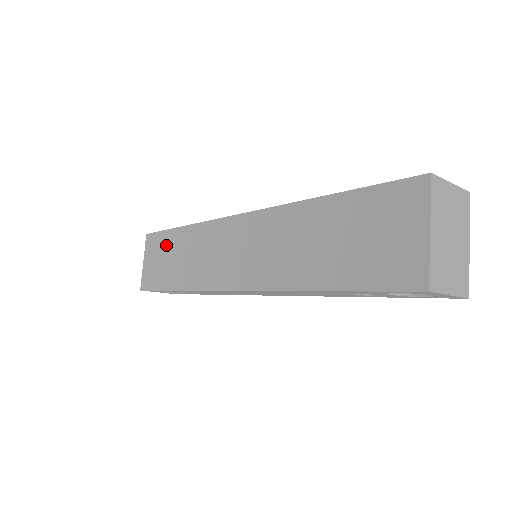
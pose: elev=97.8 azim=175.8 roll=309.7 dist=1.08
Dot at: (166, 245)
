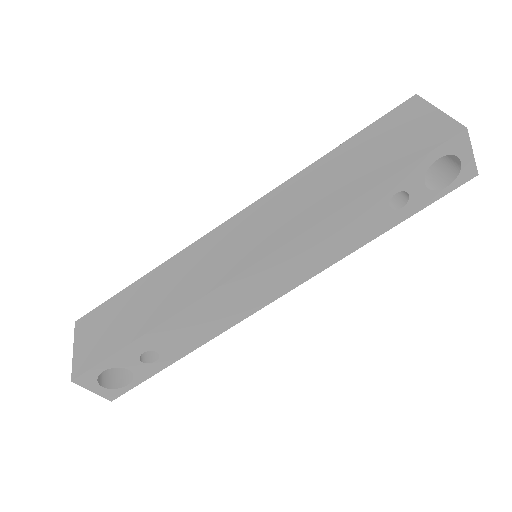
Dot at: (119, 305)
